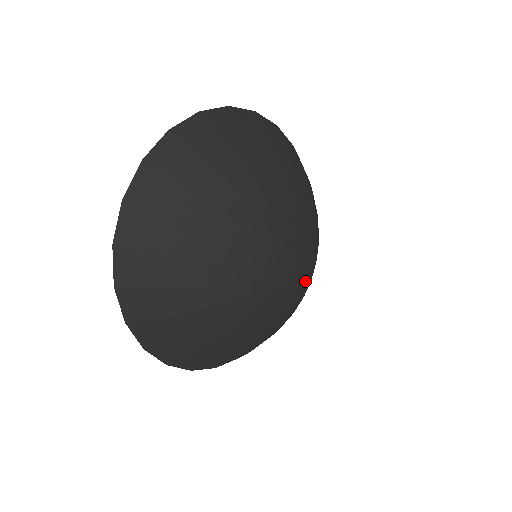
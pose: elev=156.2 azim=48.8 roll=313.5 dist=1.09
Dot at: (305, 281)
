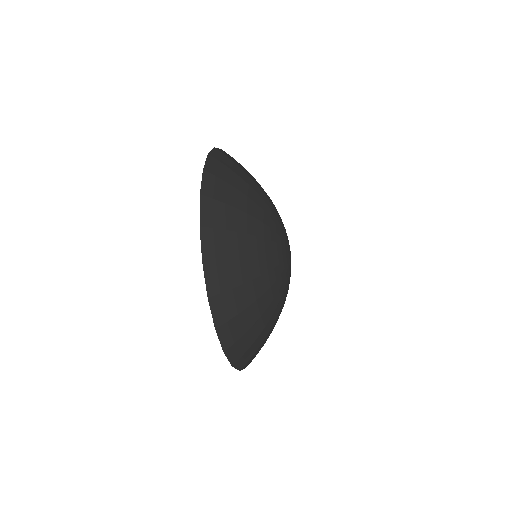
Dot at: occluded
